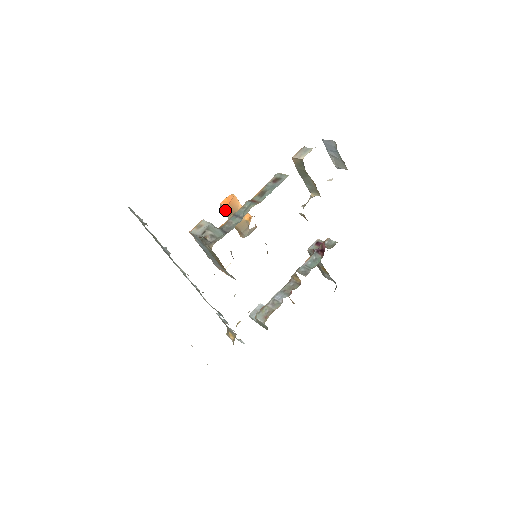
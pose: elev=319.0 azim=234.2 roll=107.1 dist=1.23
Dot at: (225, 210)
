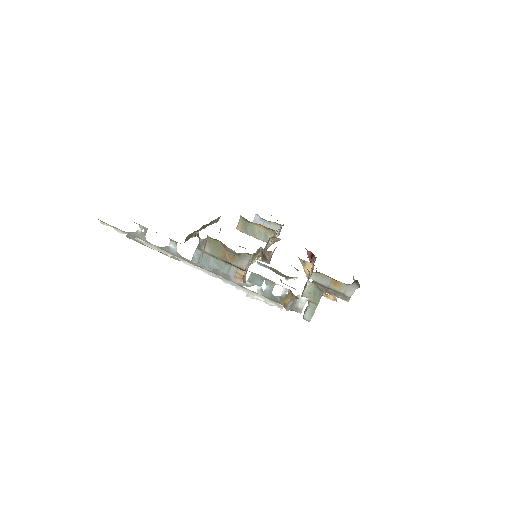
Dot at: occluded
